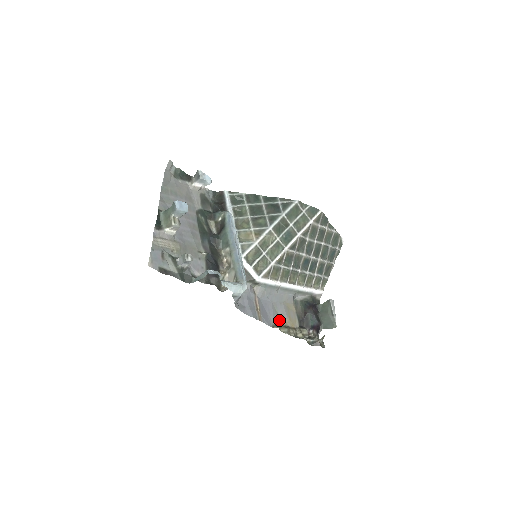
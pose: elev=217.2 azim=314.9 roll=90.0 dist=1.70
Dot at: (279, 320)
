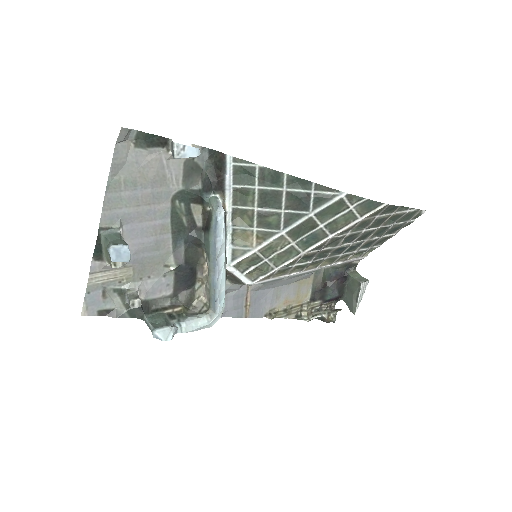
Dot at: (279, 303)
